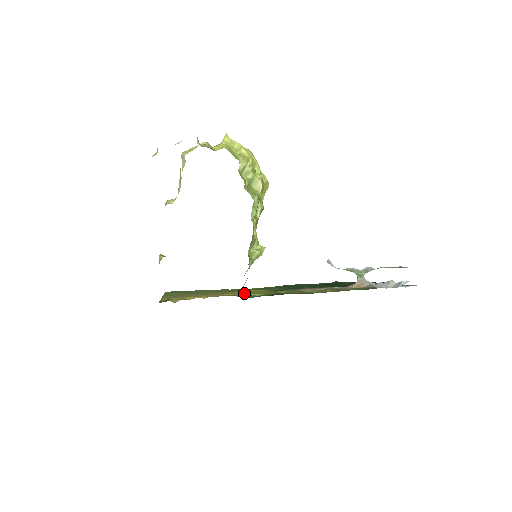
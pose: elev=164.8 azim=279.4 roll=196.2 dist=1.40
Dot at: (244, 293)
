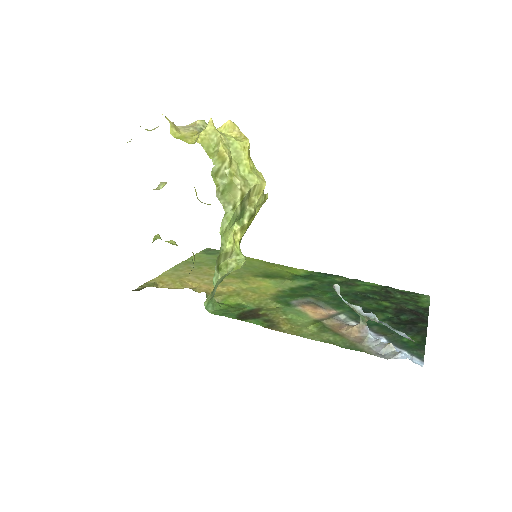
Dot at: (209, 306)
